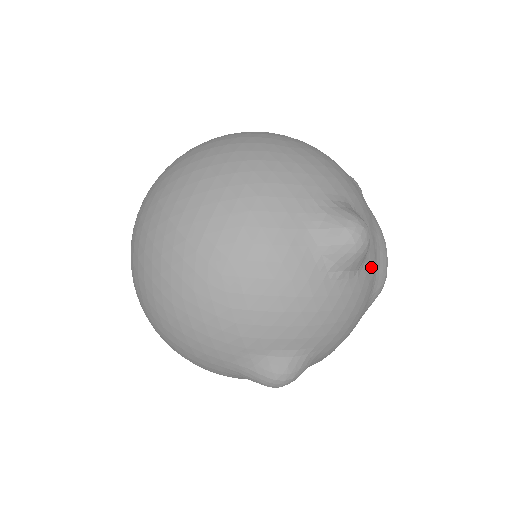
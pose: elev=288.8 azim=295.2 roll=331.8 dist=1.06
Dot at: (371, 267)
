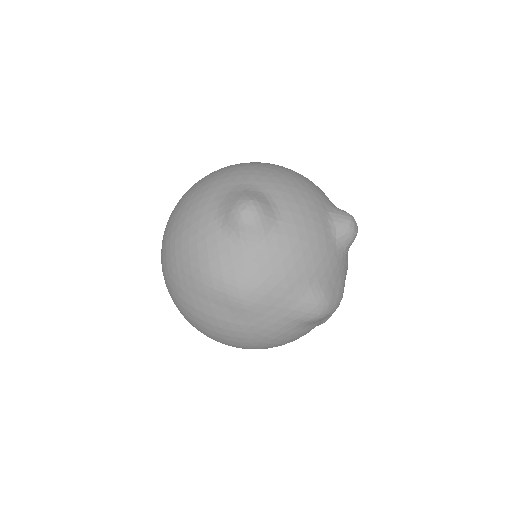
Dot at: (336, 263)
